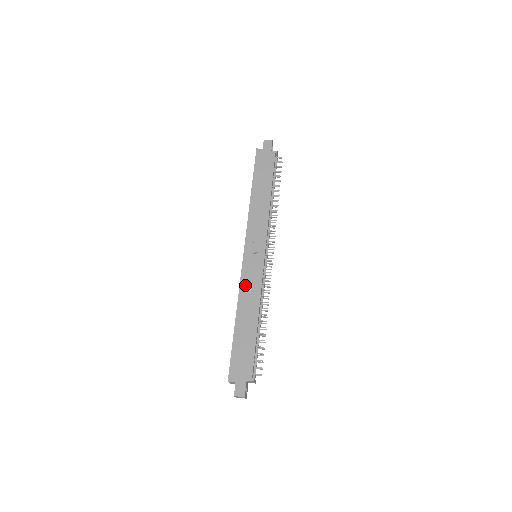
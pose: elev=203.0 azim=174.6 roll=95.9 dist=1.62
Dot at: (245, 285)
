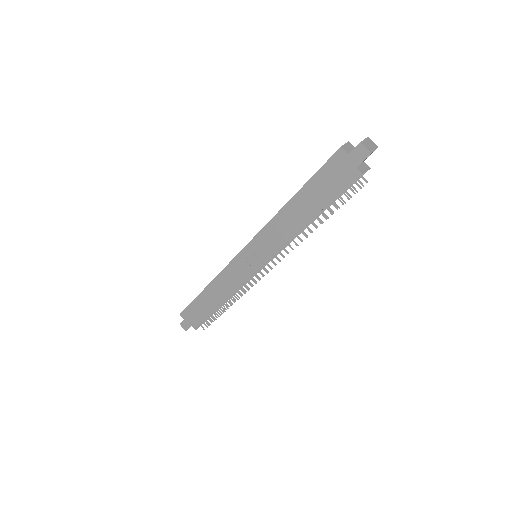
Dot at: (226, 274)
